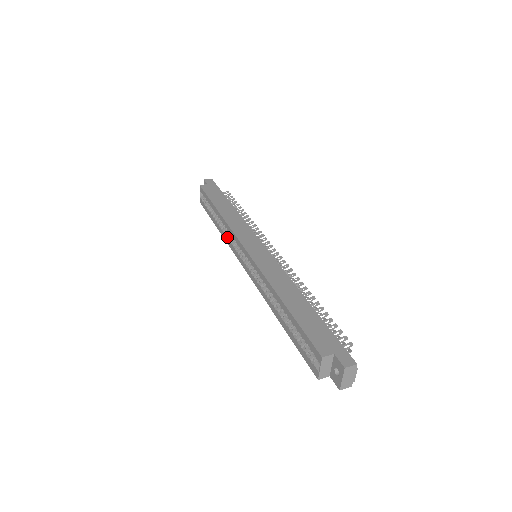
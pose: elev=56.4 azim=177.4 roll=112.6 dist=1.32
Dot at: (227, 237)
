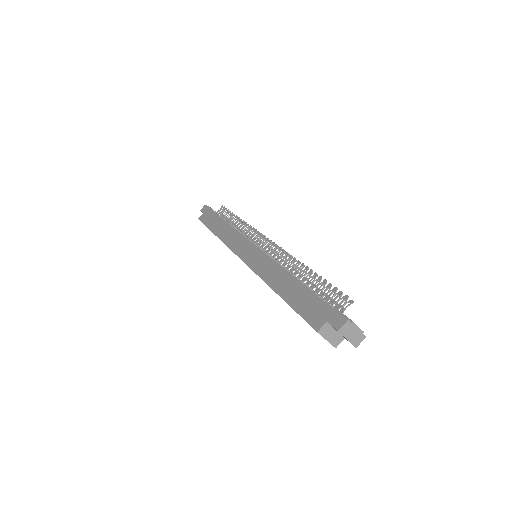
Dot at: occluded
